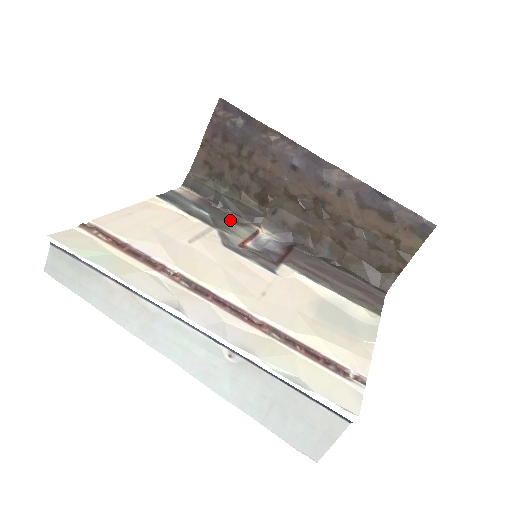
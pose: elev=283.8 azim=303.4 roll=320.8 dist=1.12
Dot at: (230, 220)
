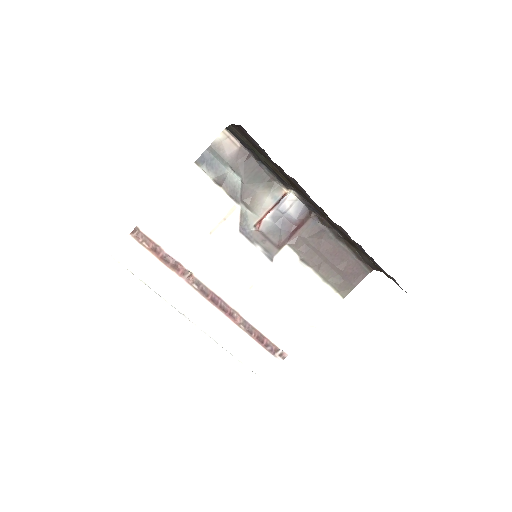
Dot at: (261, 182)
